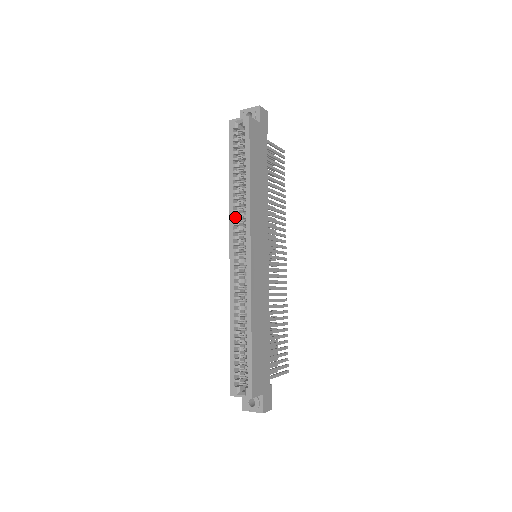
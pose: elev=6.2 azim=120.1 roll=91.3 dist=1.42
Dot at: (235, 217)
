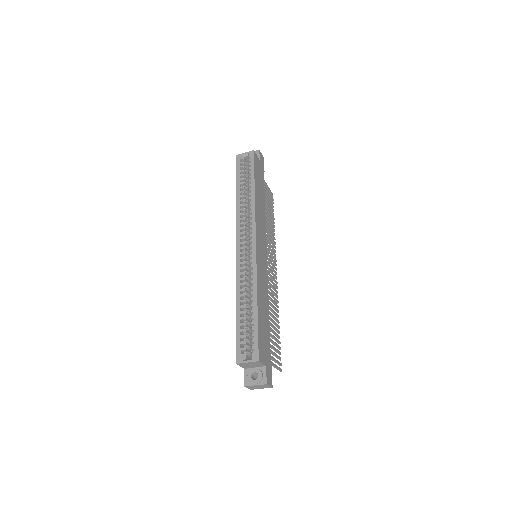
Dot at: (242, 218)
